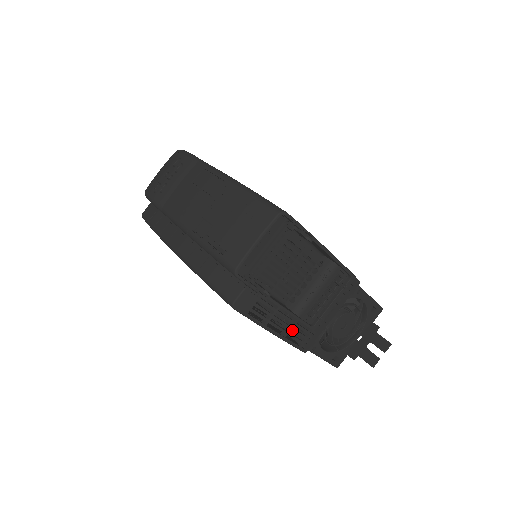
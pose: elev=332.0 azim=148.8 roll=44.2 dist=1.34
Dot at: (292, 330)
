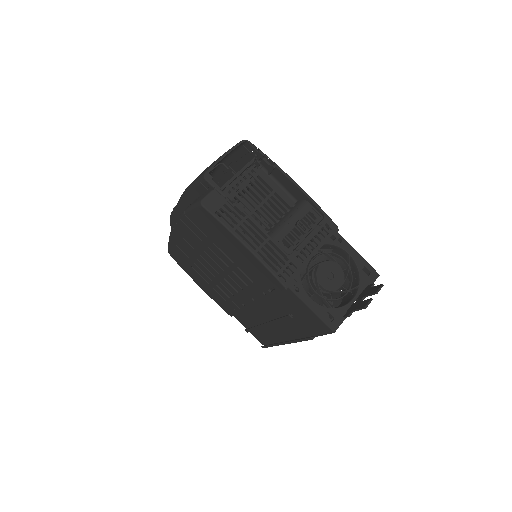
Dot at: (264, 248)
